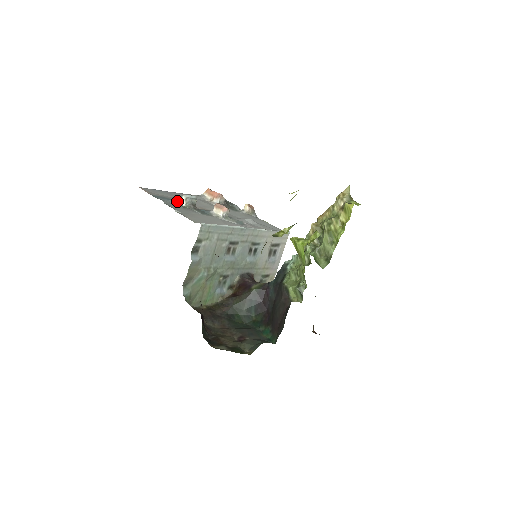
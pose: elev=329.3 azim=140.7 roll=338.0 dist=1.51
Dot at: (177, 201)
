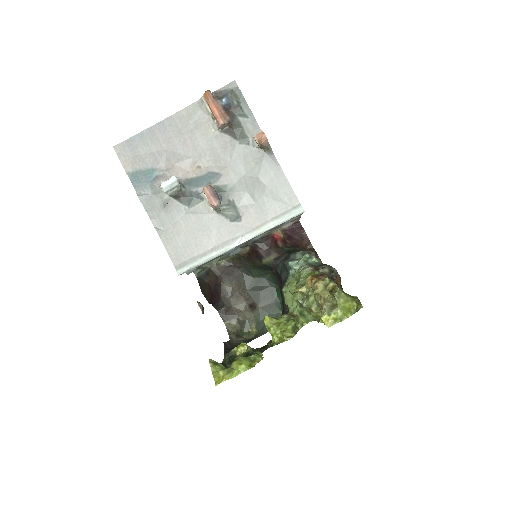
Dot at: (158, 190)
